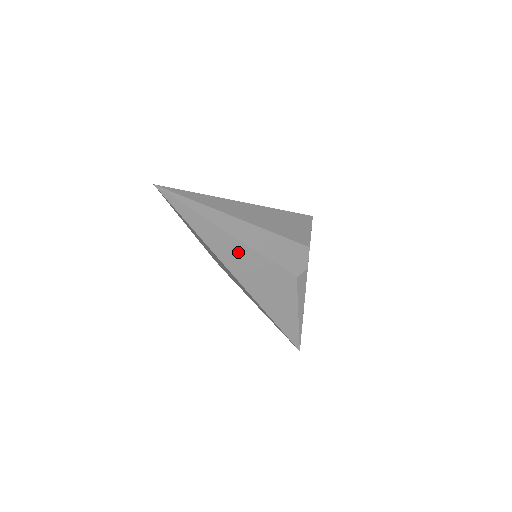
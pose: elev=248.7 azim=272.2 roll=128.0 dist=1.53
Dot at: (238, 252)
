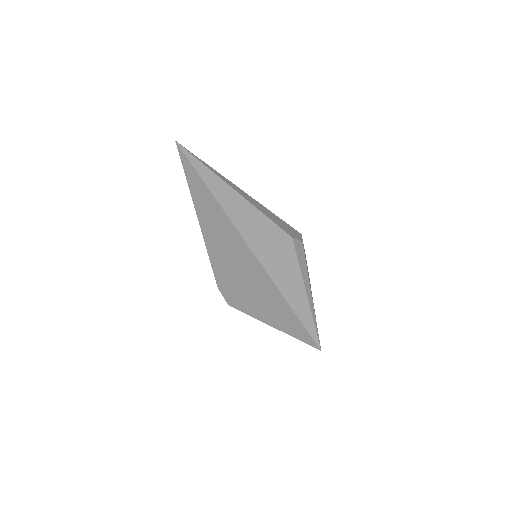
Dot at: (236, 202)
